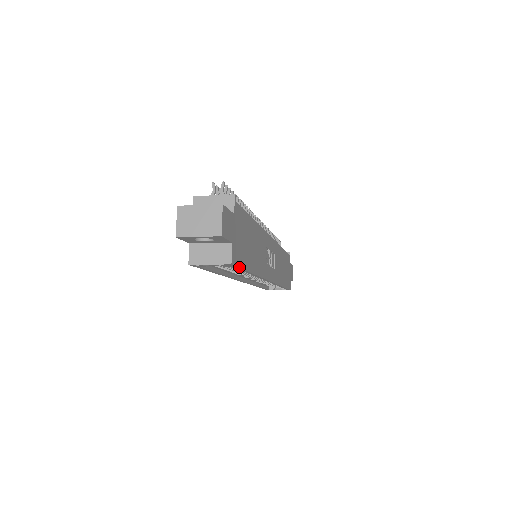
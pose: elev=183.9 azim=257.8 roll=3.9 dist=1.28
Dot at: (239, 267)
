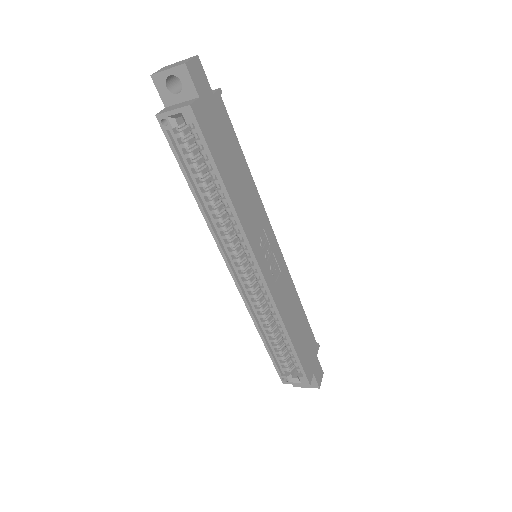
Dot at: (203, 134)
